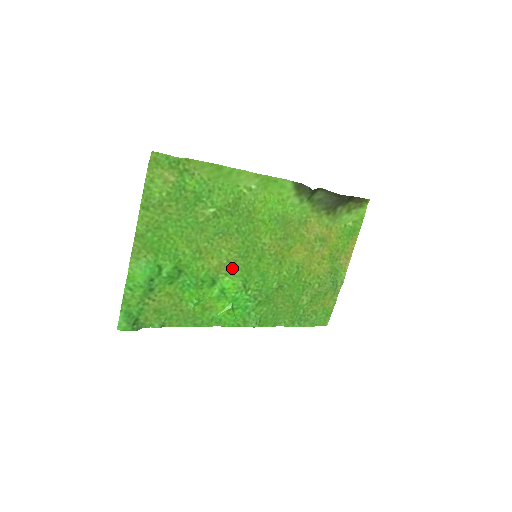
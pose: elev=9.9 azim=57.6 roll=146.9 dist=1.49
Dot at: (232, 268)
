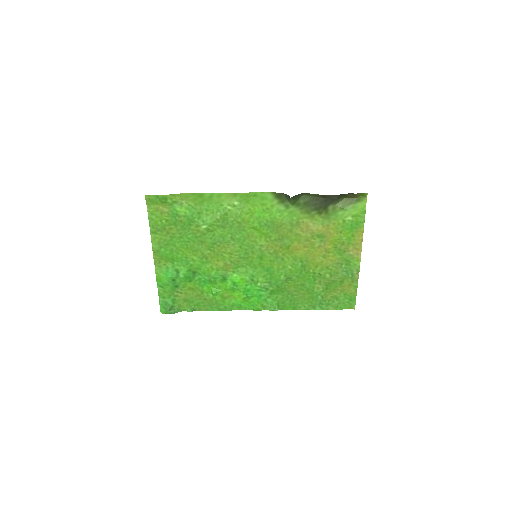
Dot at: (238, 267)
